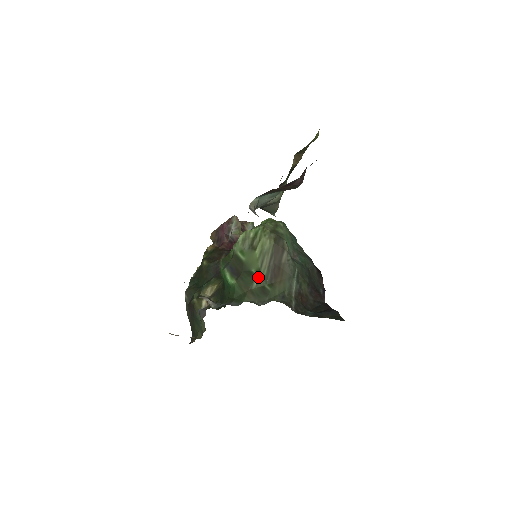
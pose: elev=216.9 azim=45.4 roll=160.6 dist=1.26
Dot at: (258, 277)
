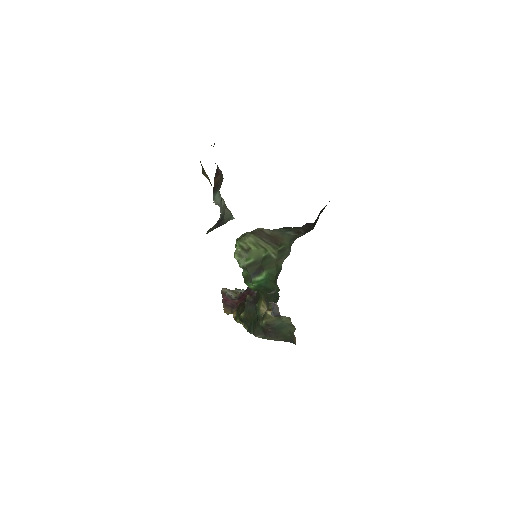
Dot at: (270, 253)
